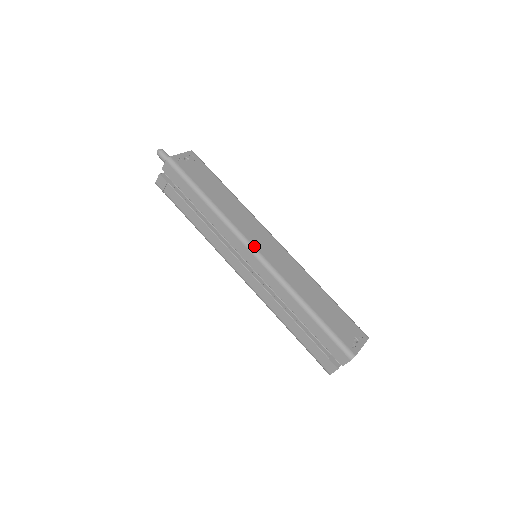
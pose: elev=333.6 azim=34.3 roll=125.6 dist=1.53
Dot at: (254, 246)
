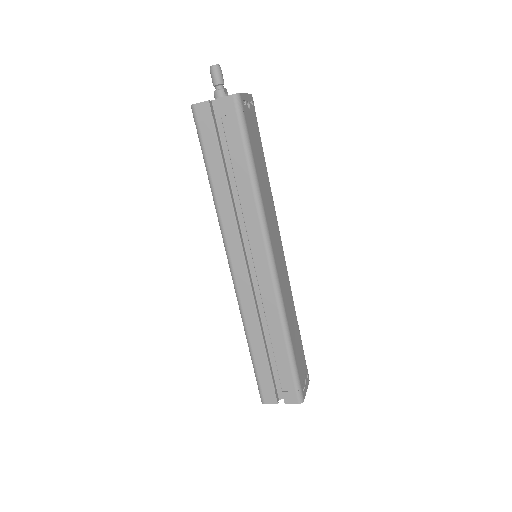
Dot at: (274, 254)
